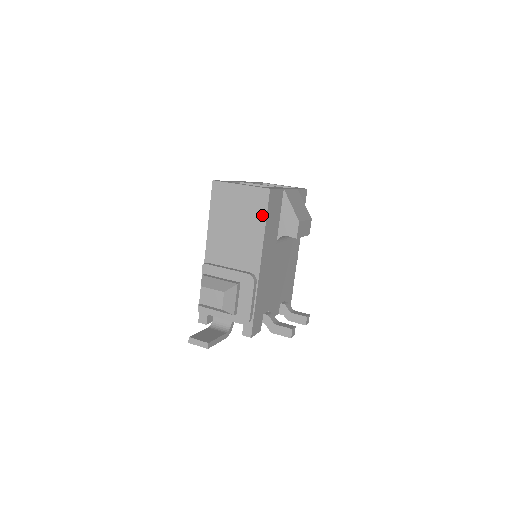
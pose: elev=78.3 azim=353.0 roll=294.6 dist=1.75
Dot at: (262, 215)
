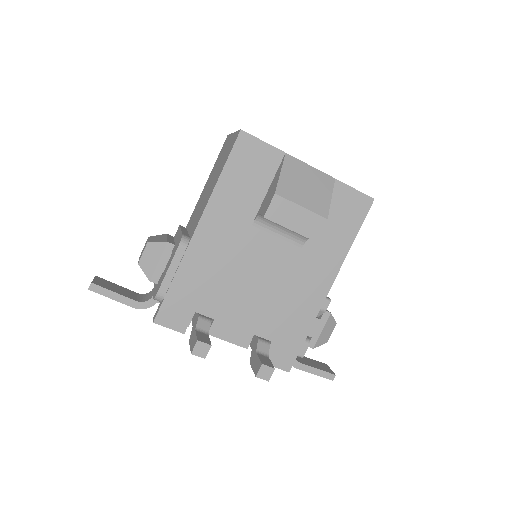
Dot at: (224, 164)
